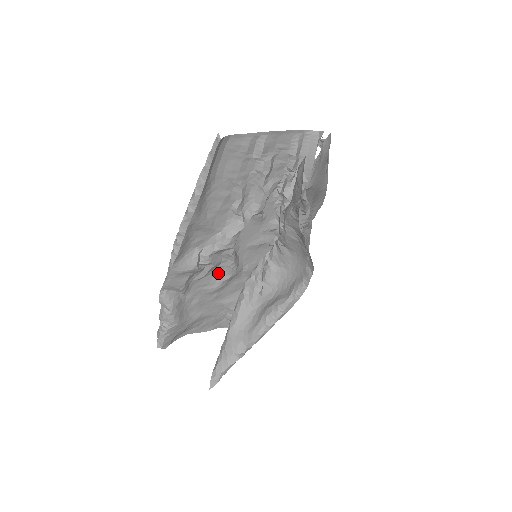
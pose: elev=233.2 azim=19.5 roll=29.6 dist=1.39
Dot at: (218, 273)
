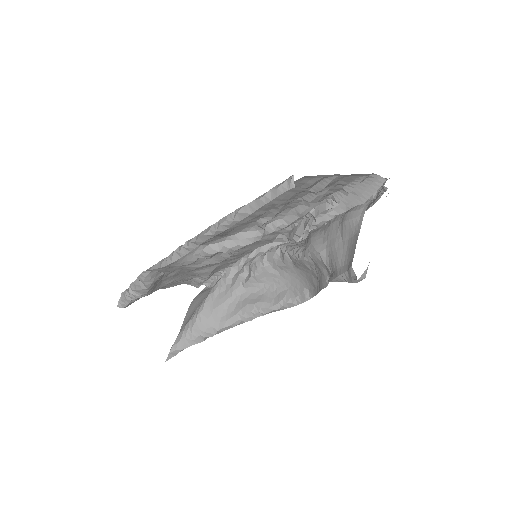
Dot at: occluded
